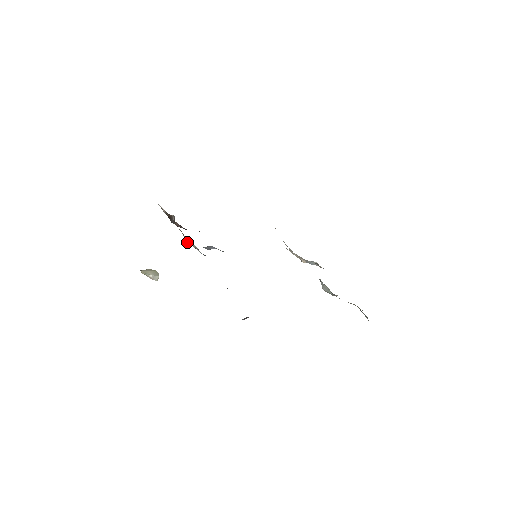
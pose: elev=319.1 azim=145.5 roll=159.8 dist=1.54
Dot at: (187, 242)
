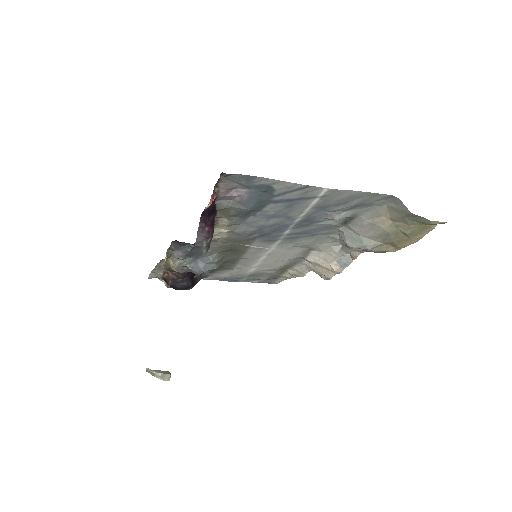
Dot at: (170, 267)
